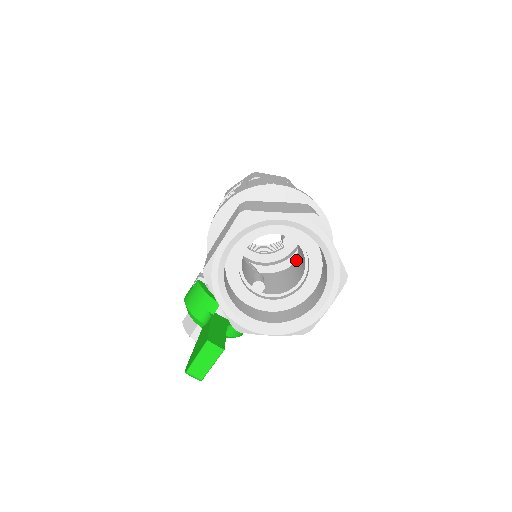
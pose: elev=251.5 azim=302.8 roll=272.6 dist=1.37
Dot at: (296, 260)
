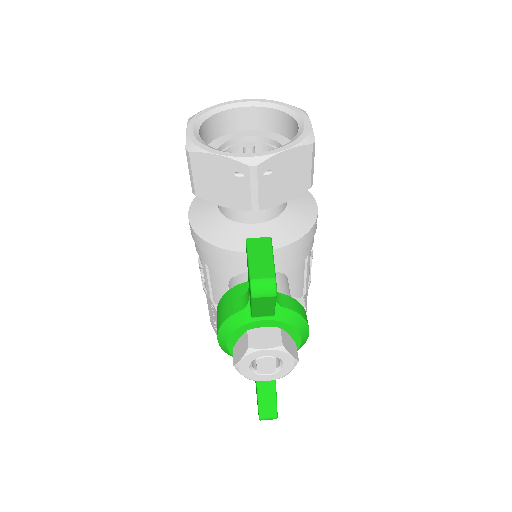
Dot at: occluded
